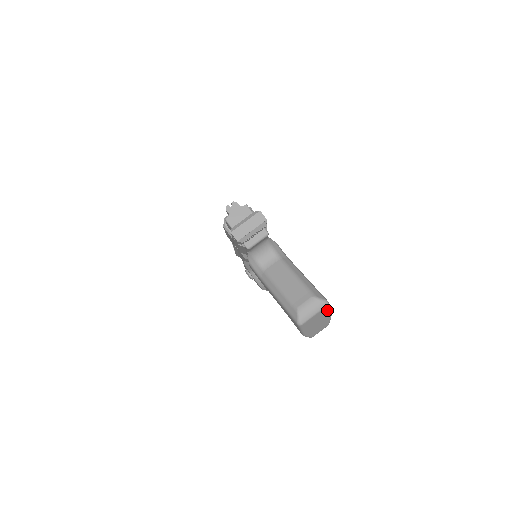
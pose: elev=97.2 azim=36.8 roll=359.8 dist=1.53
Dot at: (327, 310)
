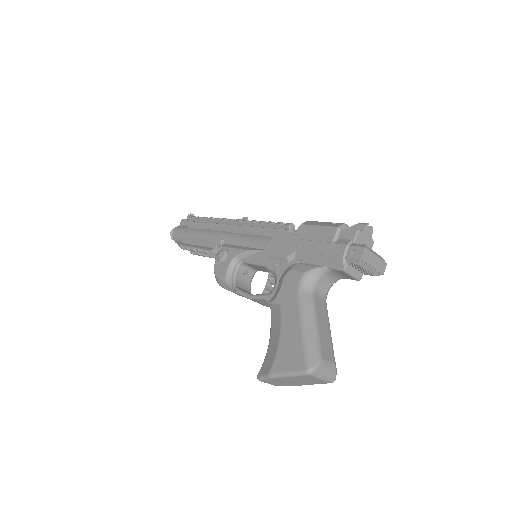
Dot at: (319, 383)
